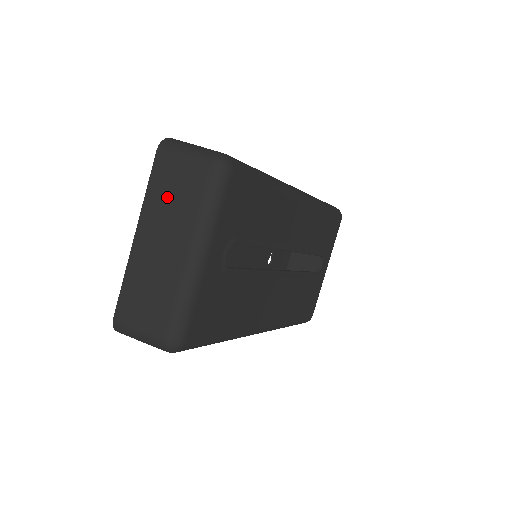
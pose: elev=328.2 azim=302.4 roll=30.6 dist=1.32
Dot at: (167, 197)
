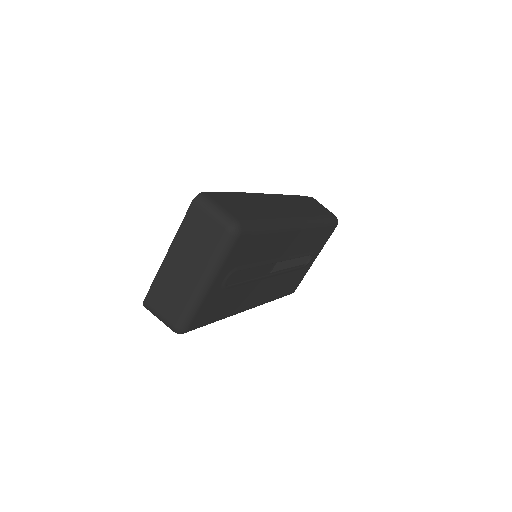
Dot at: (193, 238)
